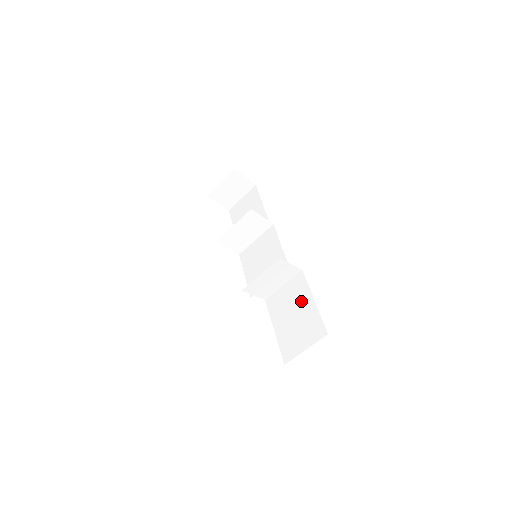
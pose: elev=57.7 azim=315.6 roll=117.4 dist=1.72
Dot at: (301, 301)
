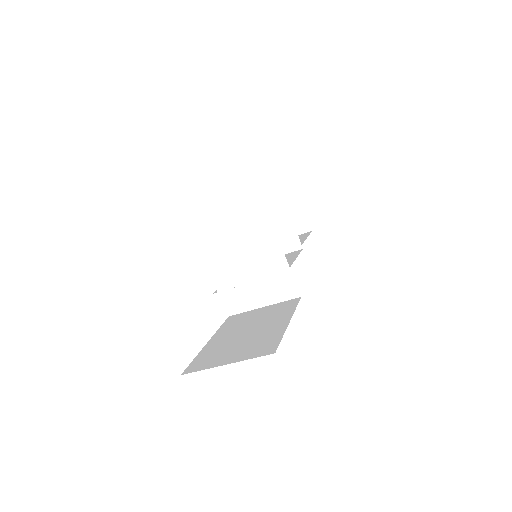
Dot at: (271, 320)
